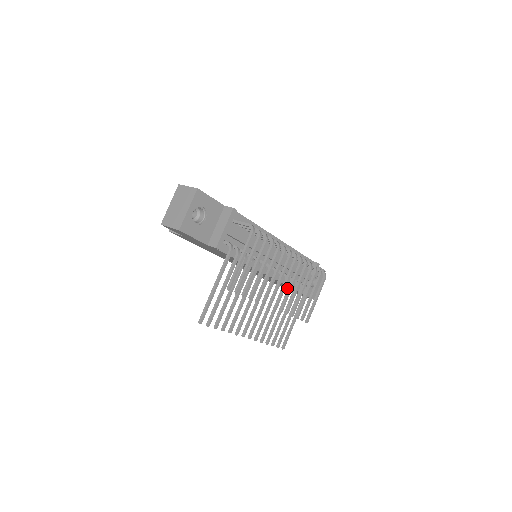
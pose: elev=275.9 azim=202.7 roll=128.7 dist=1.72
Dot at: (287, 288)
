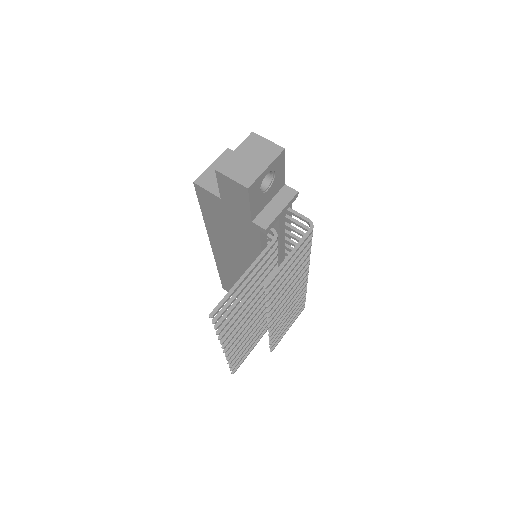
Dot at: occluded
